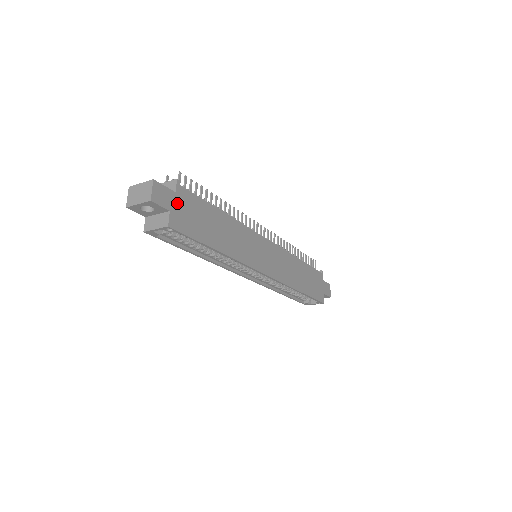
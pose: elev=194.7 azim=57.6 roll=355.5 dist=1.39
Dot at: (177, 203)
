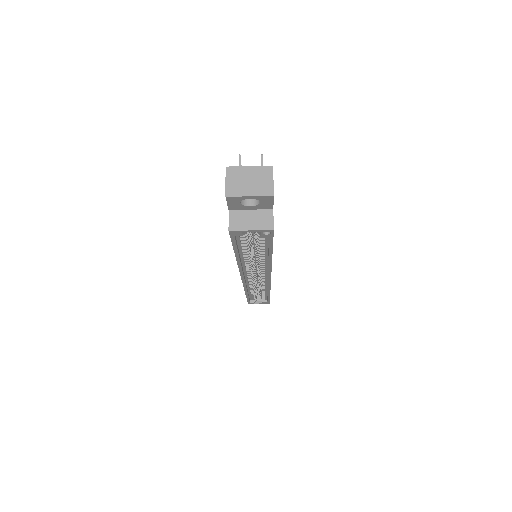
Dot at: occluded
